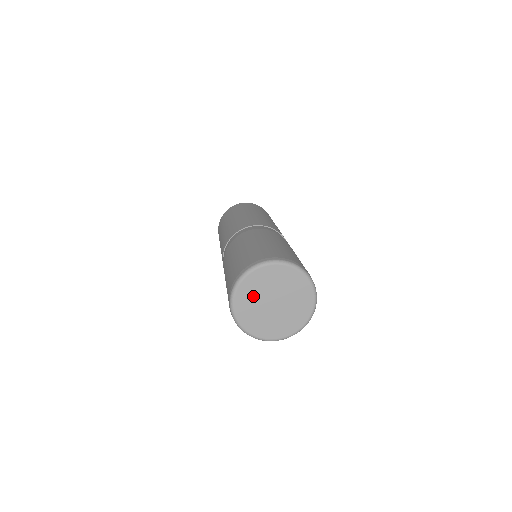
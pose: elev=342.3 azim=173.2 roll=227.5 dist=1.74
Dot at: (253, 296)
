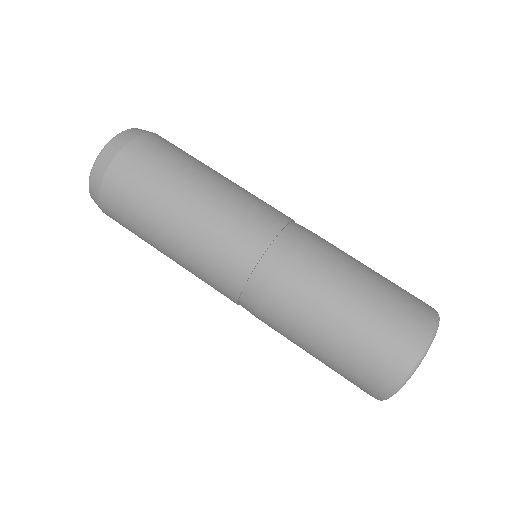
Dot at: occluded
